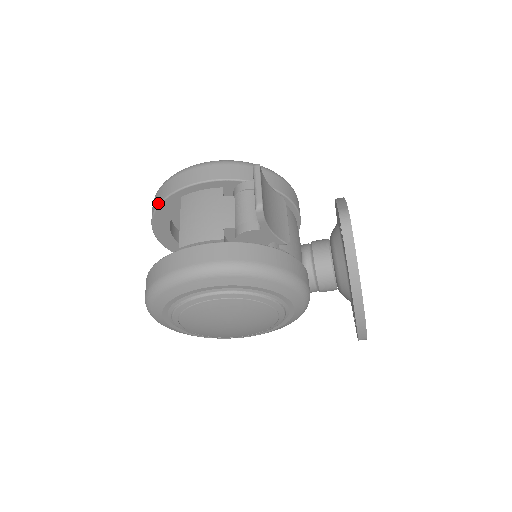
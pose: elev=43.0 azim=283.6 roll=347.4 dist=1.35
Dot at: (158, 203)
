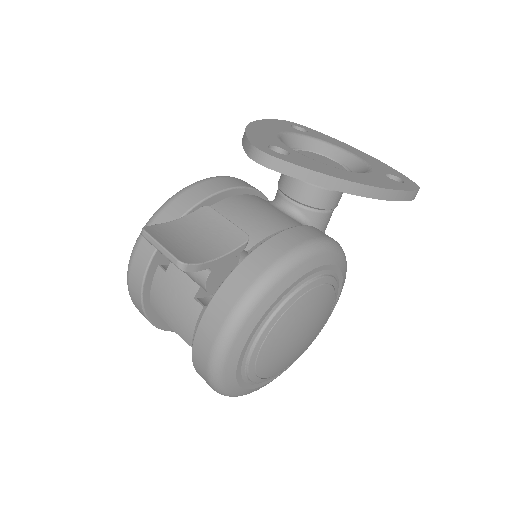
Dot at: occluded
